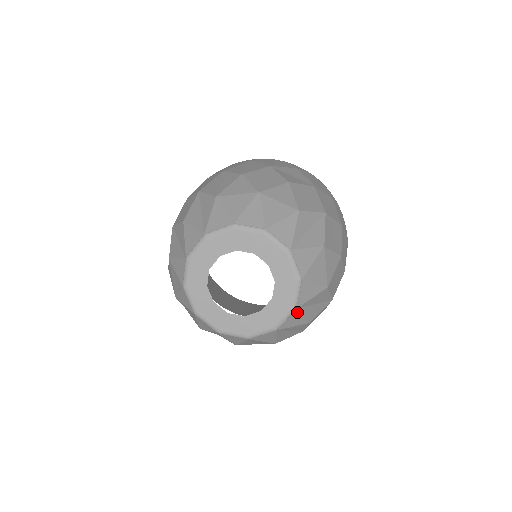
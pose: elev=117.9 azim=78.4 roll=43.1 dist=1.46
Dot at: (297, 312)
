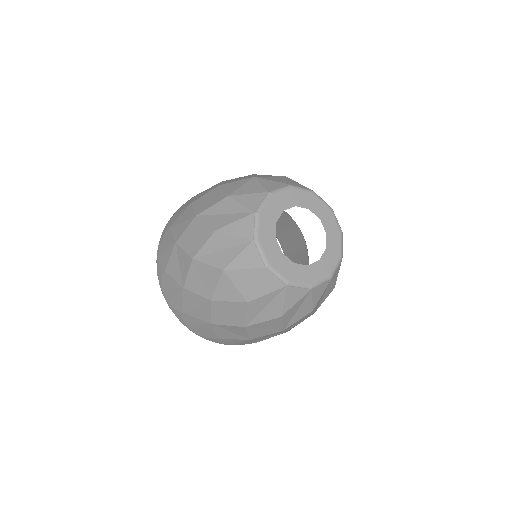
Dot at: occluded
